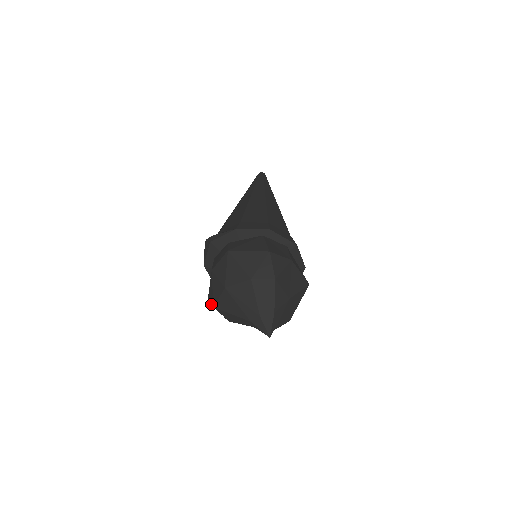
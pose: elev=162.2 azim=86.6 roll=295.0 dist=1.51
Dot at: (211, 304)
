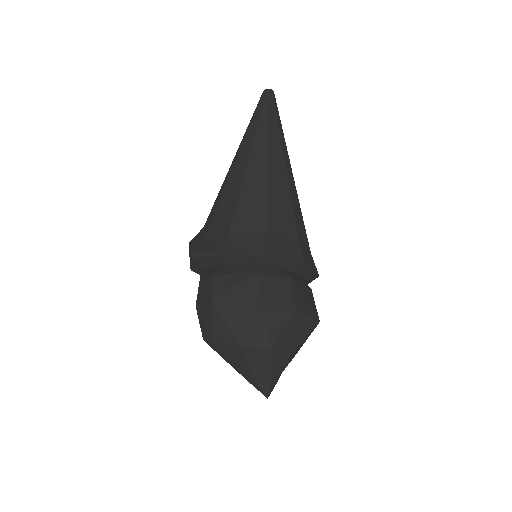
Dot at: occluded
